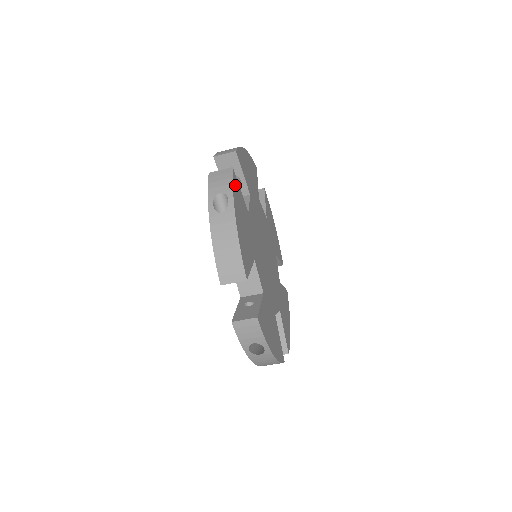
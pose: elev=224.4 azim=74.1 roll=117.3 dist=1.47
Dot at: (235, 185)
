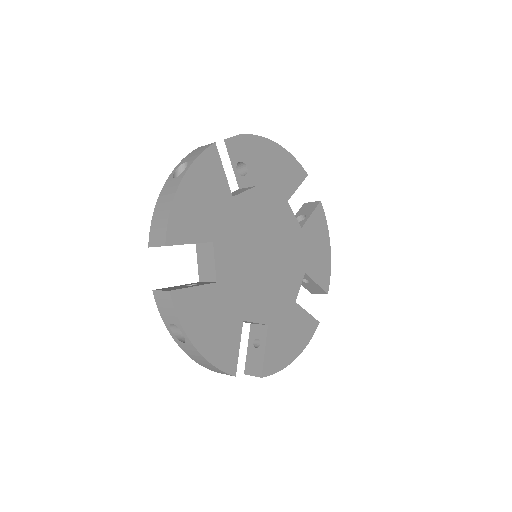
Dot at: (208, 159)
